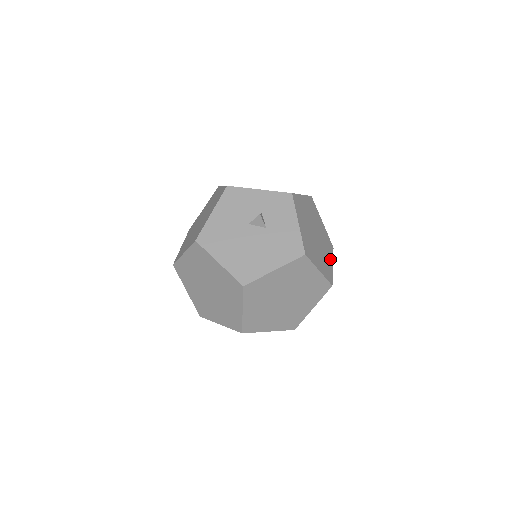
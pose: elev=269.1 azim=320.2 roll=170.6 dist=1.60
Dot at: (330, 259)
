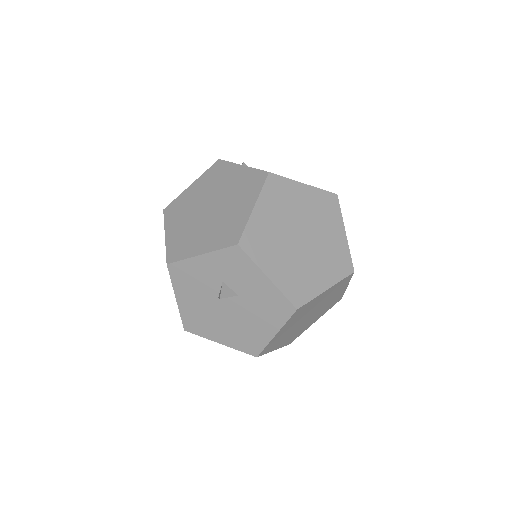
Dot at: (338, 230)
